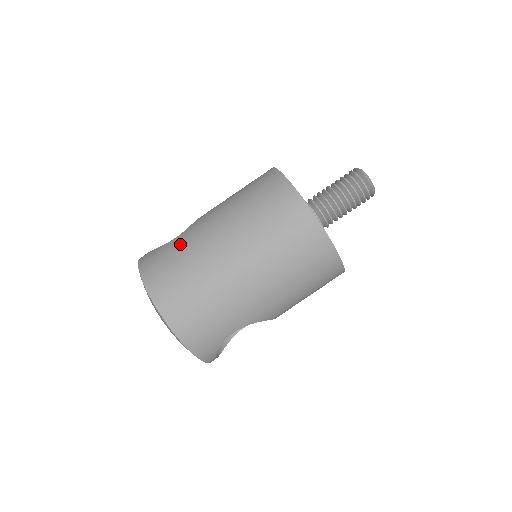
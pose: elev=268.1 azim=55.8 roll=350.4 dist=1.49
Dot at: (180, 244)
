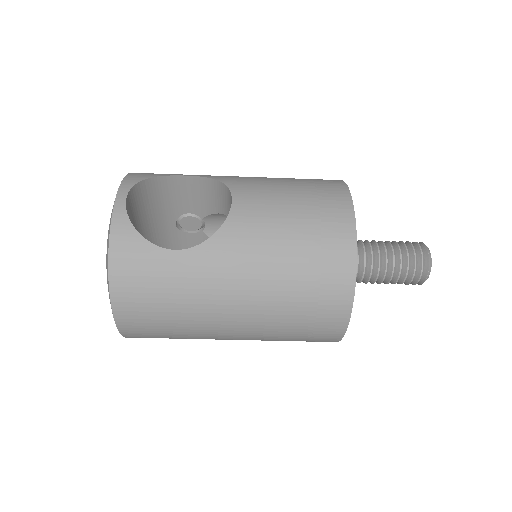
Dot at: (180, 277)
